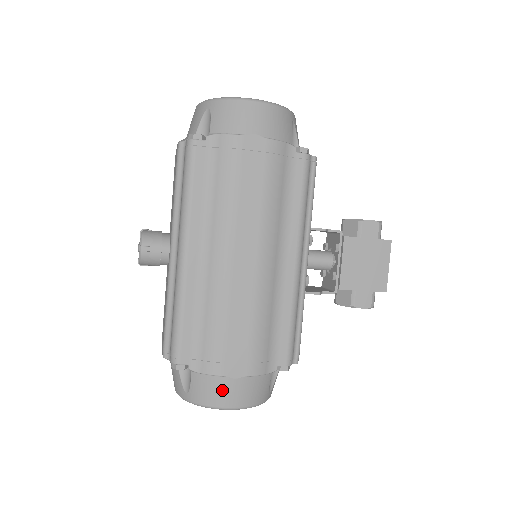
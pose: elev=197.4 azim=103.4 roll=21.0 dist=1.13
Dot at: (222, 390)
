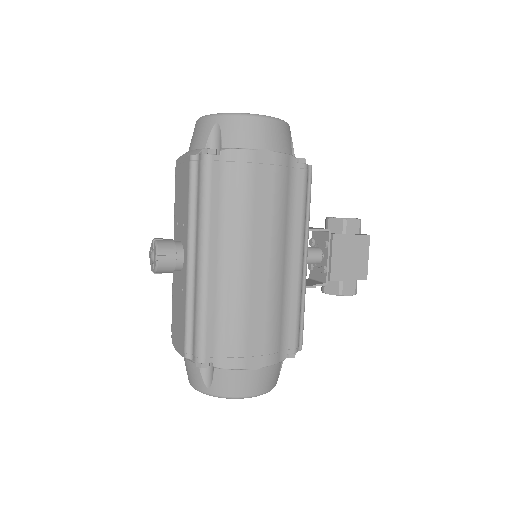
Dot at: (243, 381)
